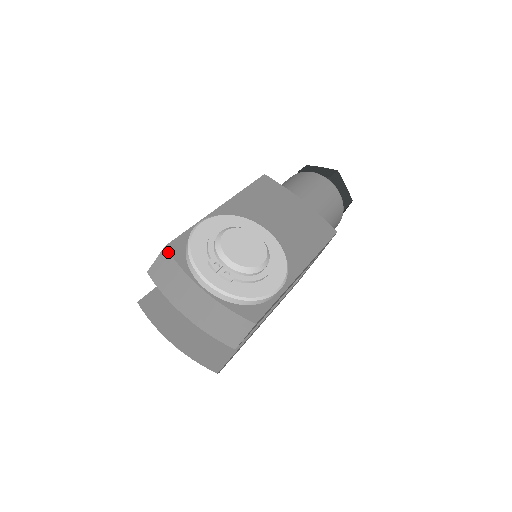
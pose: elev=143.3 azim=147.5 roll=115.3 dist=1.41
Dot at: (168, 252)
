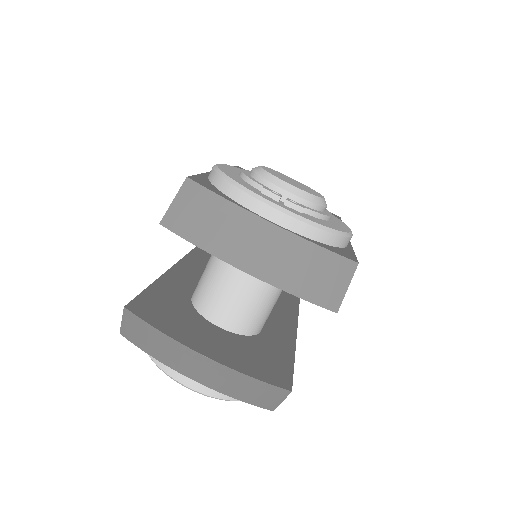
Dot at: (195, 183)
